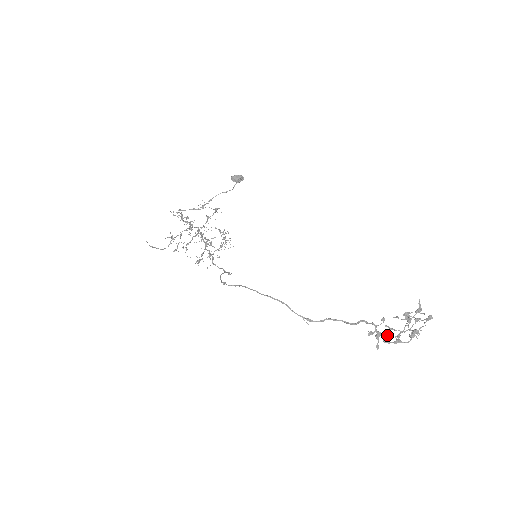
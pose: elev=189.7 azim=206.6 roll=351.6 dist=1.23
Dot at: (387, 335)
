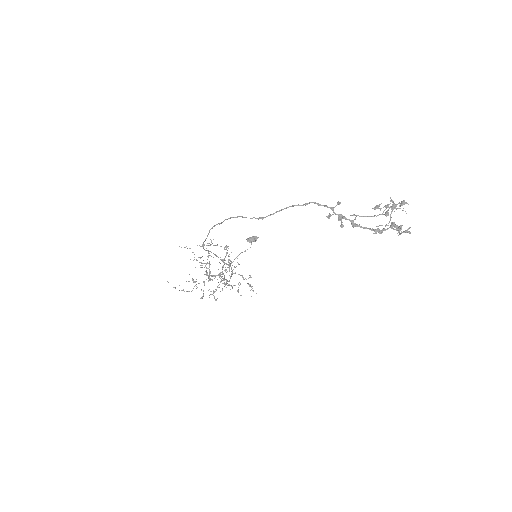
Dot at: (353, 220)
